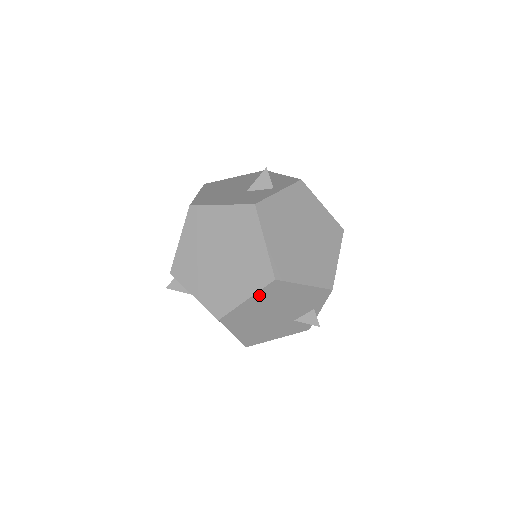
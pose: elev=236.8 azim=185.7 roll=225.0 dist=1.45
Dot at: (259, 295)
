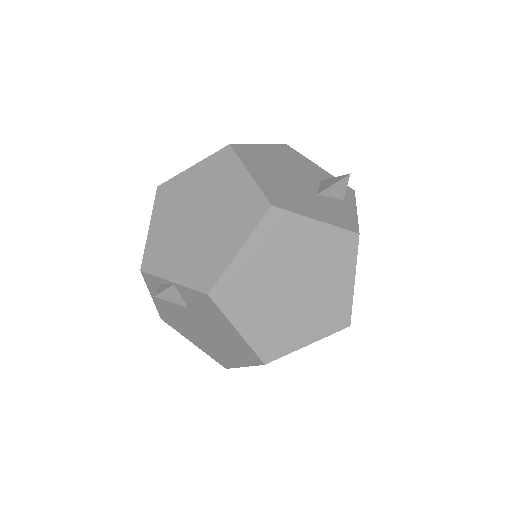
Dot at: (321, 338)
